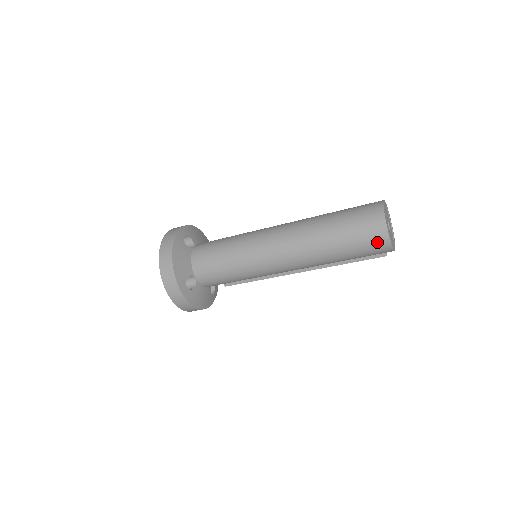
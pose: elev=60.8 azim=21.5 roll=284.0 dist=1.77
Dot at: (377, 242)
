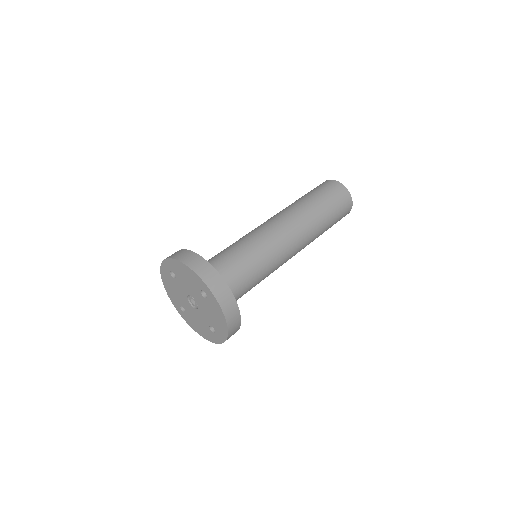
Dot at: occluded
